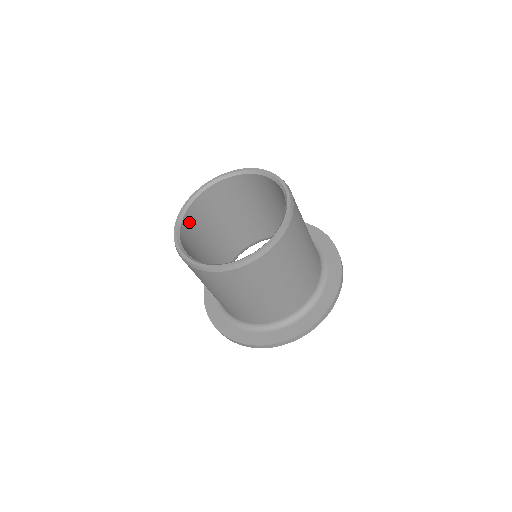
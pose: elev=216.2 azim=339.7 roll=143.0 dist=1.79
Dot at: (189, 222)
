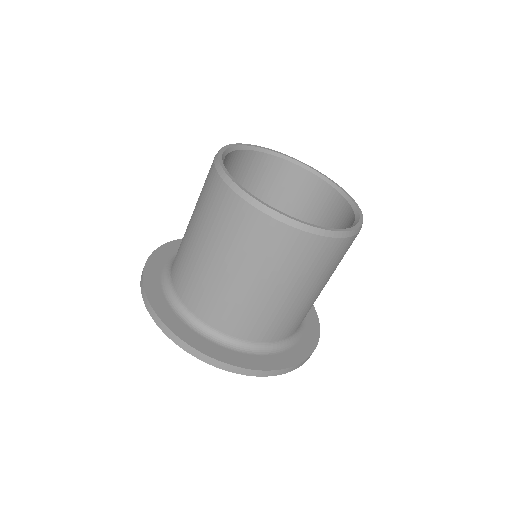
Dot at: (243, 161)
